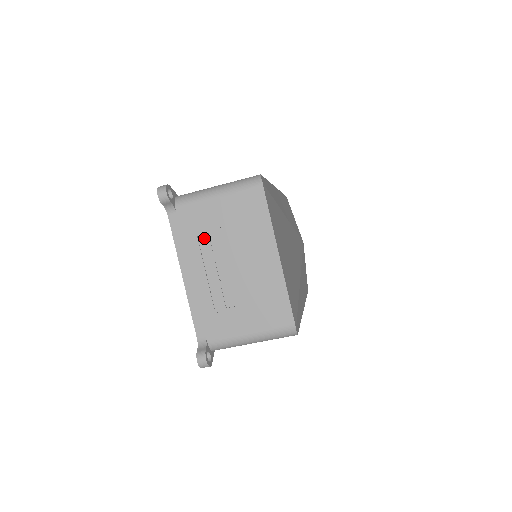
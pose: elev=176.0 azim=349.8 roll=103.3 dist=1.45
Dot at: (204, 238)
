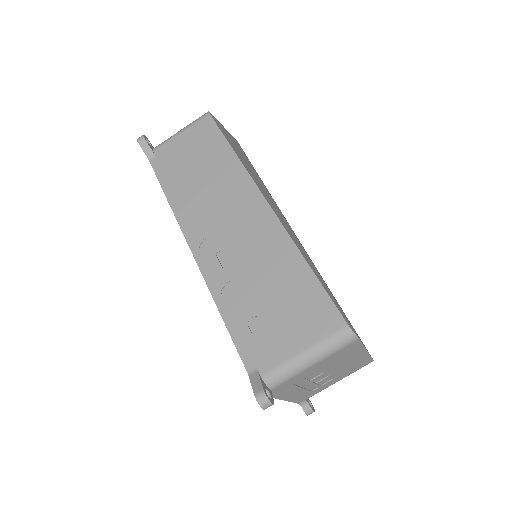
Dot at: (301, 381)
